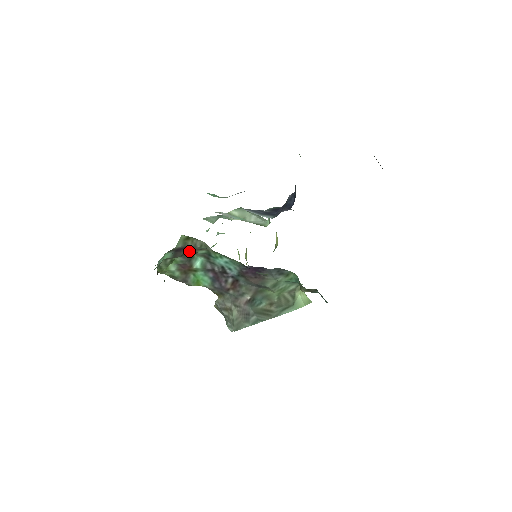
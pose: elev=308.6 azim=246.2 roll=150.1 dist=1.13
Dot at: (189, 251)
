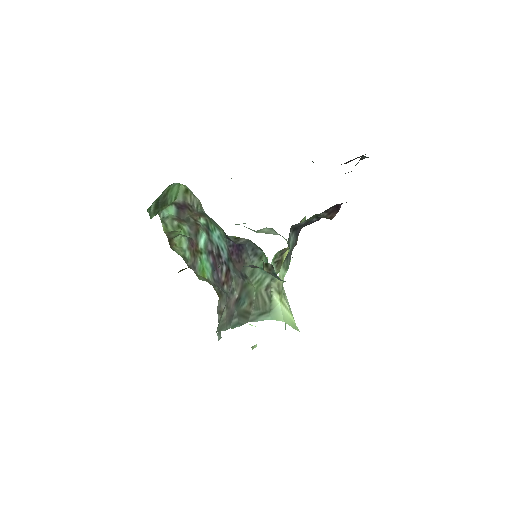
Dot at: (192, 216)
